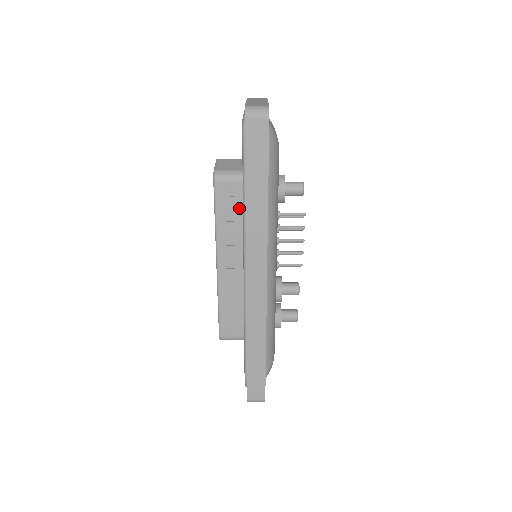
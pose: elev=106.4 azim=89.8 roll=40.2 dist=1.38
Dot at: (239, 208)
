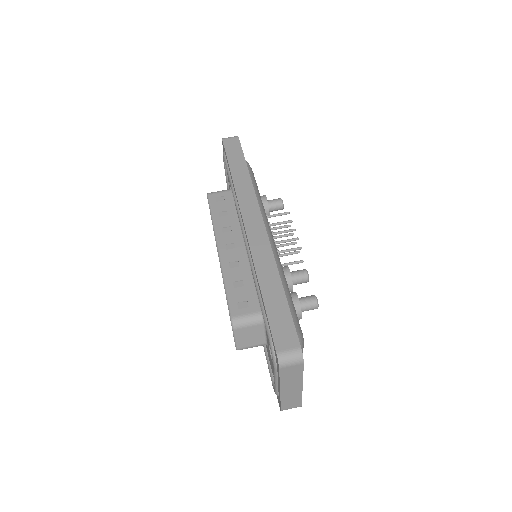
Dot at: (230, 206)
